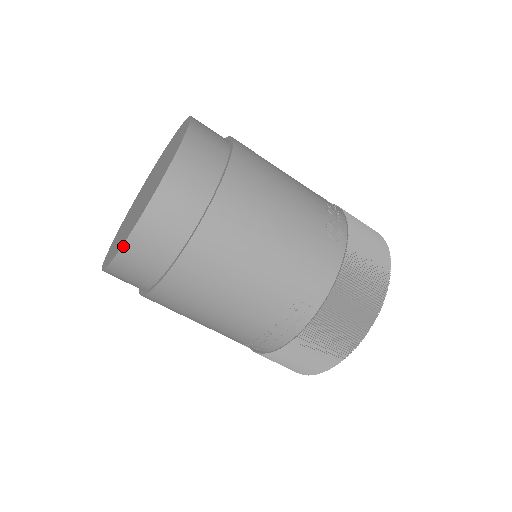
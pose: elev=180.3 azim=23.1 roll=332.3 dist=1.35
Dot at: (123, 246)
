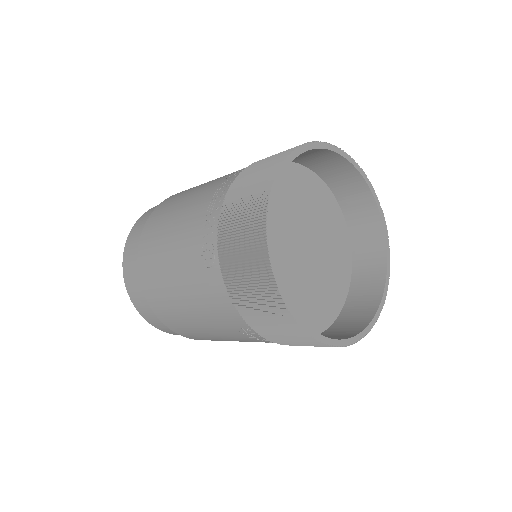
Dot at: occluded
